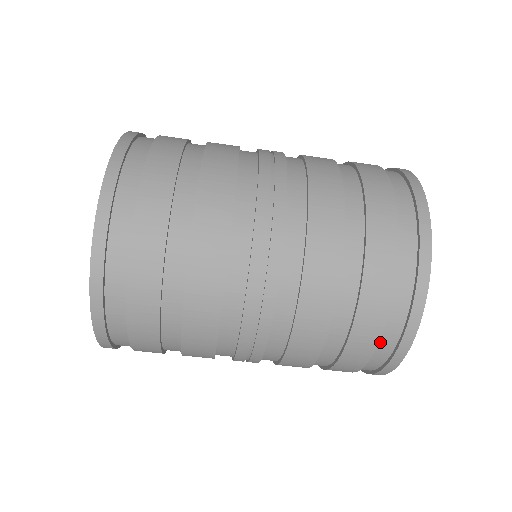
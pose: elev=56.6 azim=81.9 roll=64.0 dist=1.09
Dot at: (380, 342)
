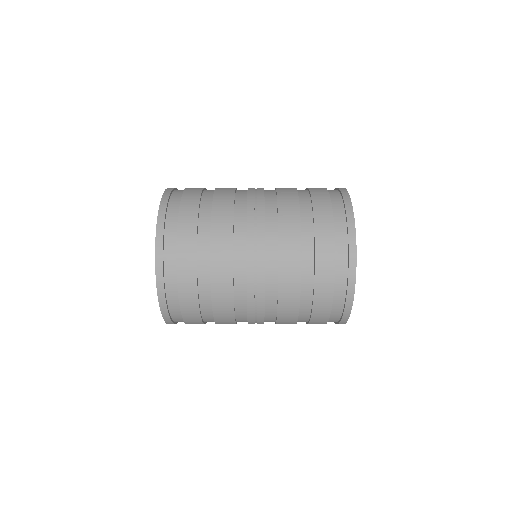
Dot at: (328, 321)
